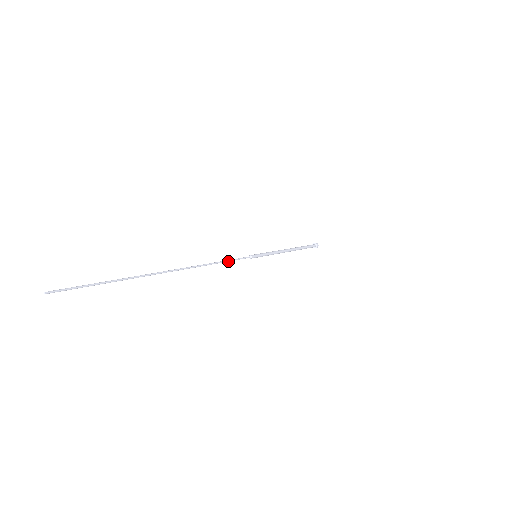
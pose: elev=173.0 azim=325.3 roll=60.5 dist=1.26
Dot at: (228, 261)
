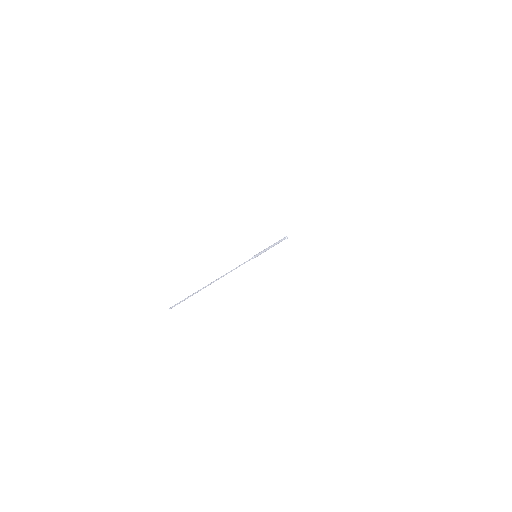
Dot at: occluded
